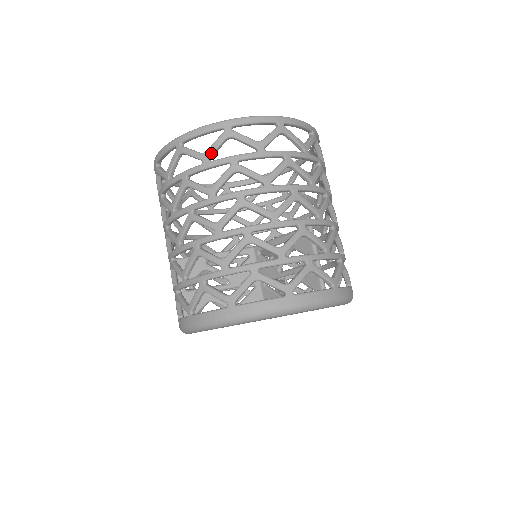
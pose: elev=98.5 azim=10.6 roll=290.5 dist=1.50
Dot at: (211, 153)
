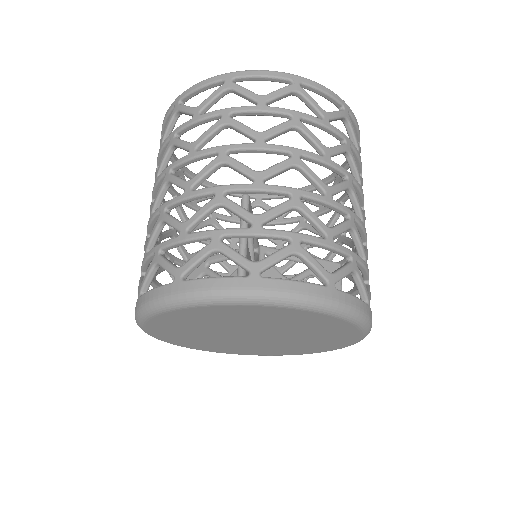
Dot at: (164, 135)
